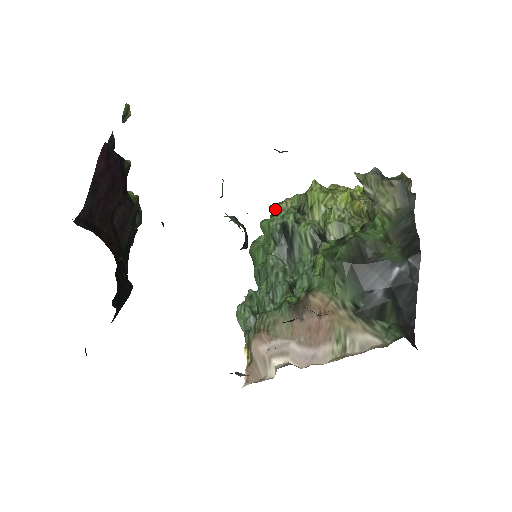
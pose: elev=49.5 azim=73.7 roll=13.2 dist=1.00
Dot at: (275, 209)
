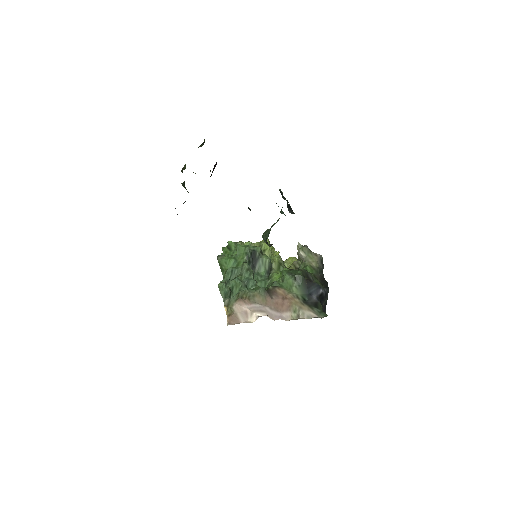
Dot at: (234, 243)
